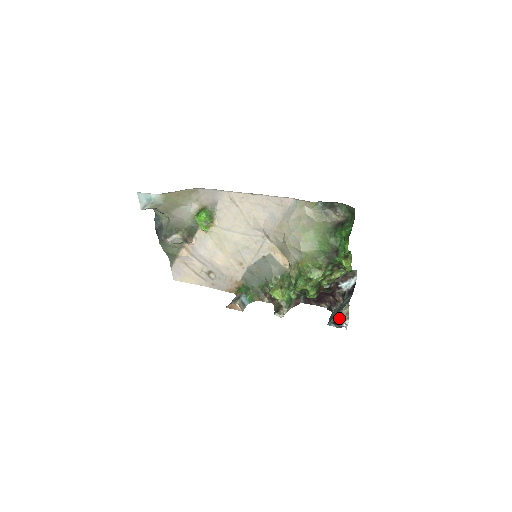
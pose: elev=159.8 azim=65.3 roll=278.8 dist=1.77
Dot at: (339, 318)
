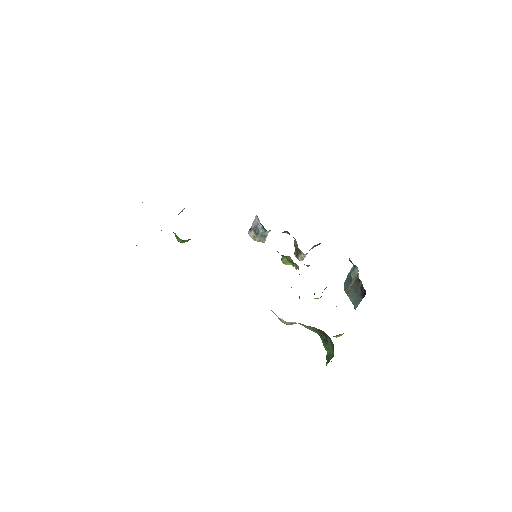
Dot at: occluded
